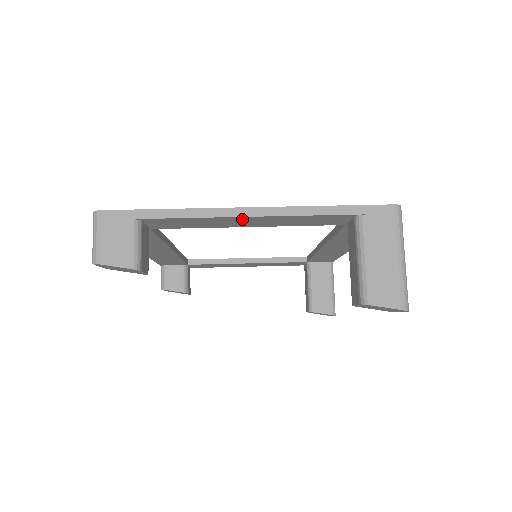
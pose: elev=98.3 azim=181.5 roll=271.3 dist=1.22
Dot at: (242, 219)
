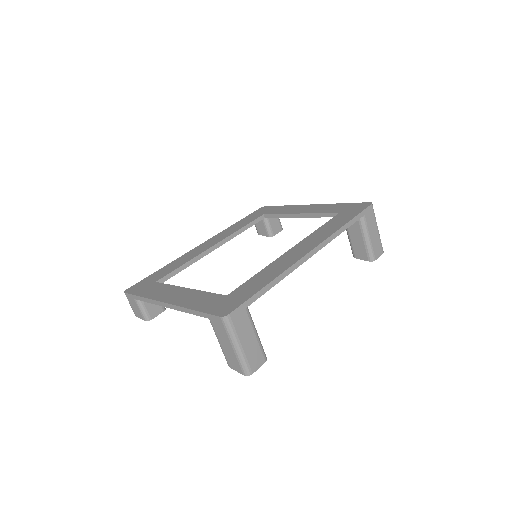
Dot at: occluded
